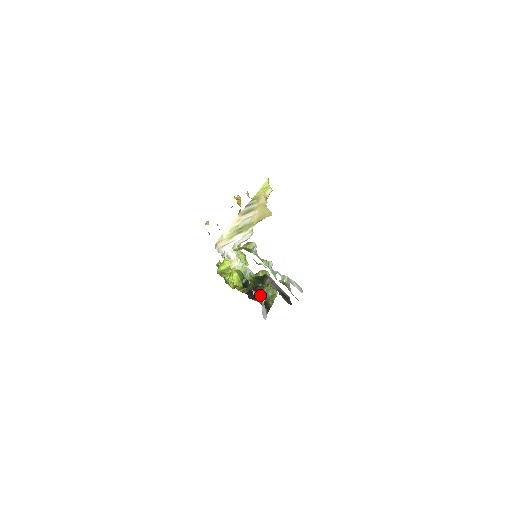
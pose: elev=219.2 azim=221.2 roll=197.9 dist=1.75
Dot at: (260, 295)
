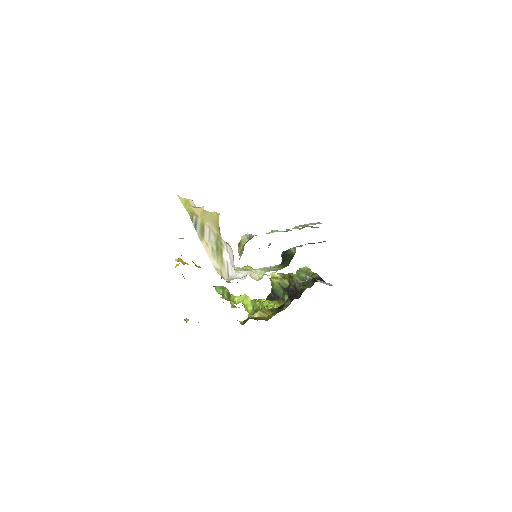
Dot at: (300, 286)
